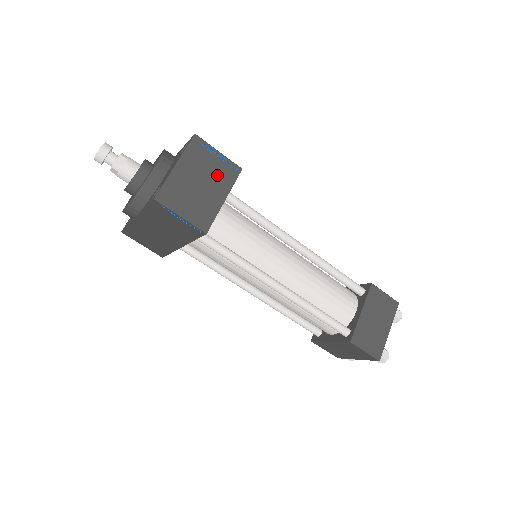
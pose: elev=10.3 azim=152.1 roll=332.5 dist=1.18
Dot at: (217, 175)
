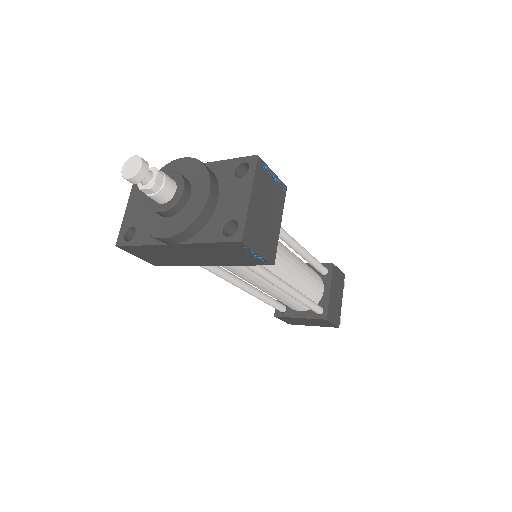
Dot at: (274, 199)
